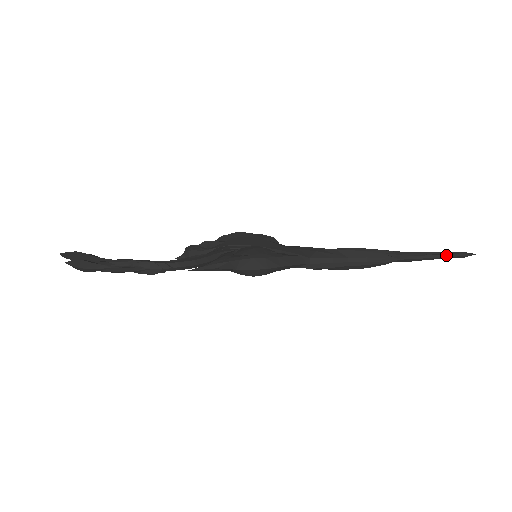
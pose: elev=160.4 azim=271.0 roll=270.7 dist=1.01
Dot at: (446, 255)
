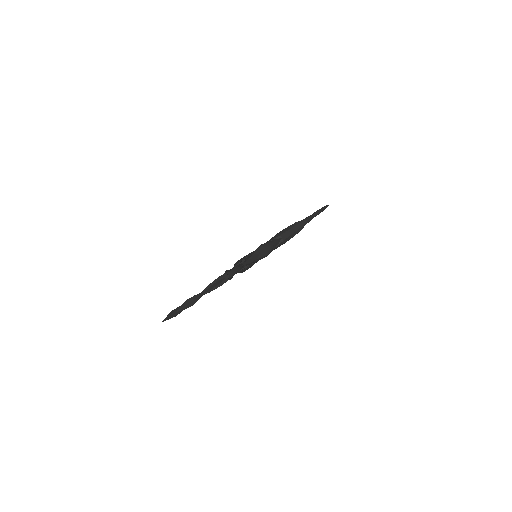
Dot at: (321, 209)
